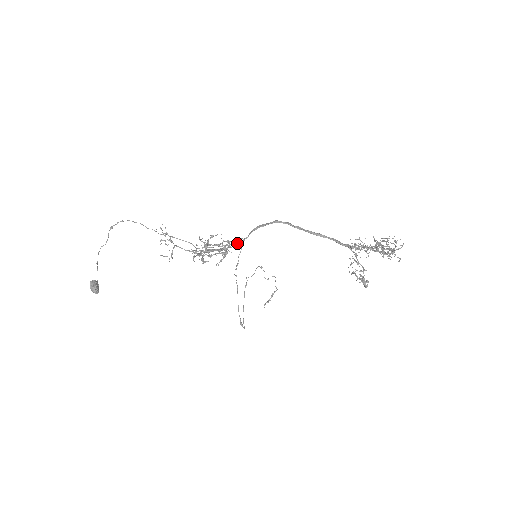
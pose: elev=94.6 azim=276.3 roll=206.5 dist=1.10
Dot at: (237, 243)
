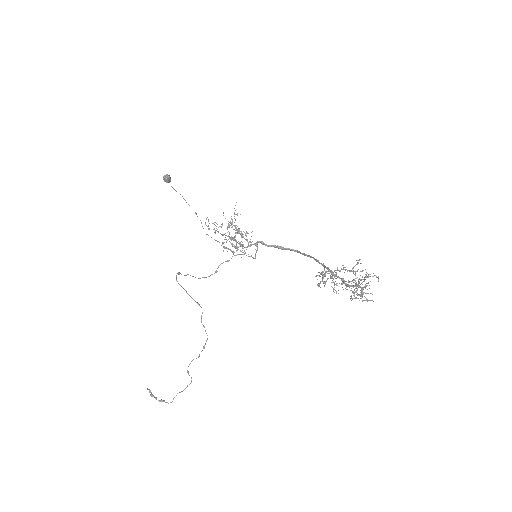
Dot at: (257, 243)
